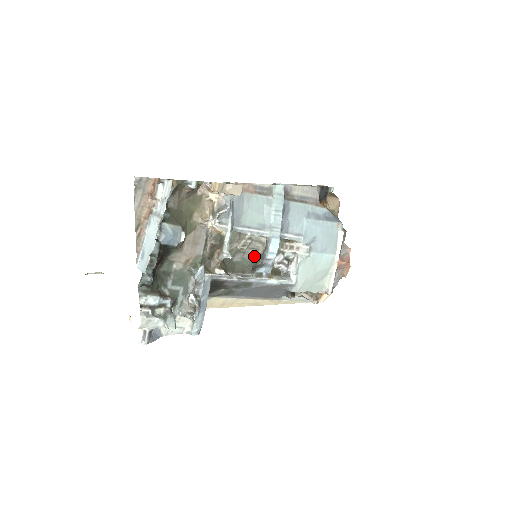
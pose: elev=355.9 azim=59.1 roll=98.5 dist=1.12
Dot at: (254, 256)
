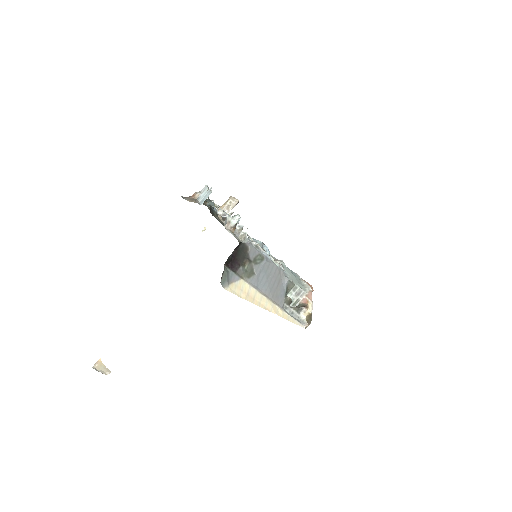
Dot at: occluded
